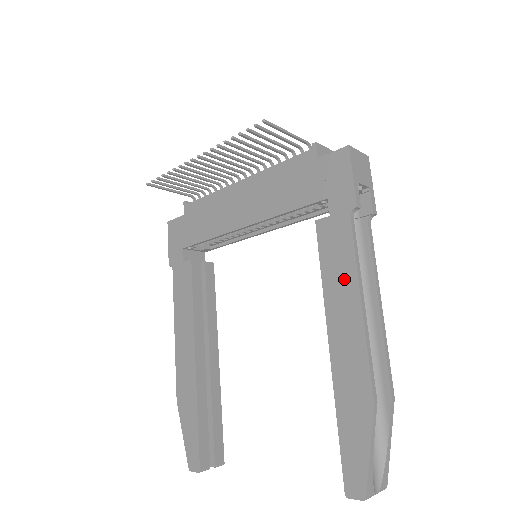
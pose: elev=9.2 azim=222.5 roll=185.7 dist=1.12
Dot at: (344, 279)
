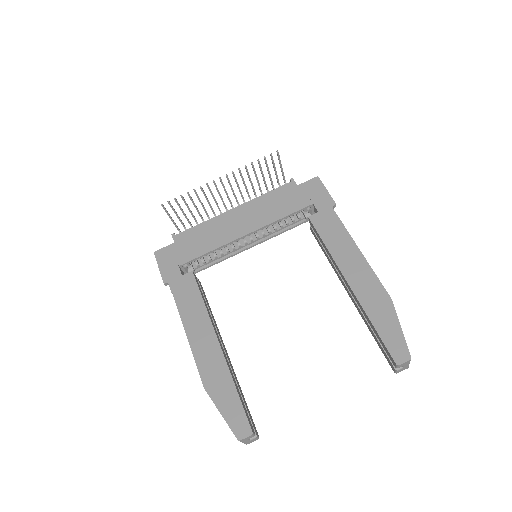
Dot at: (343, 241)
